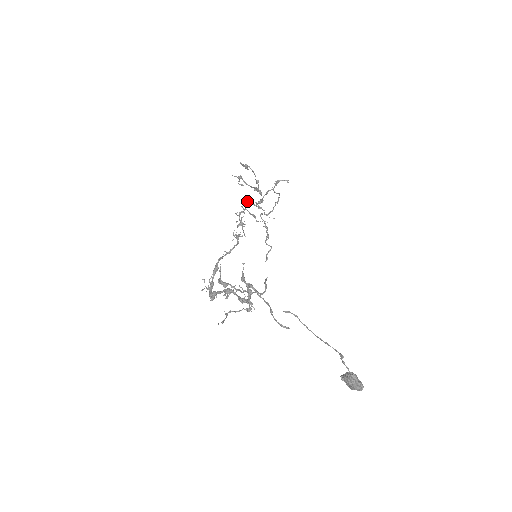
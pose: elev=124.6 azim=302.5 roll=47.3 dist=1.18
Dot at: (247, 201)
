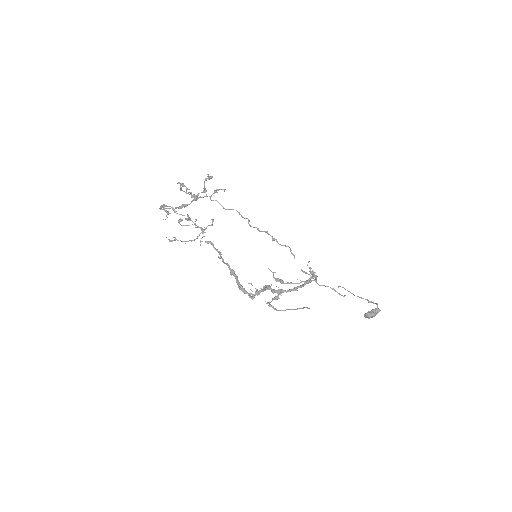
Dot at: (164, 206)
